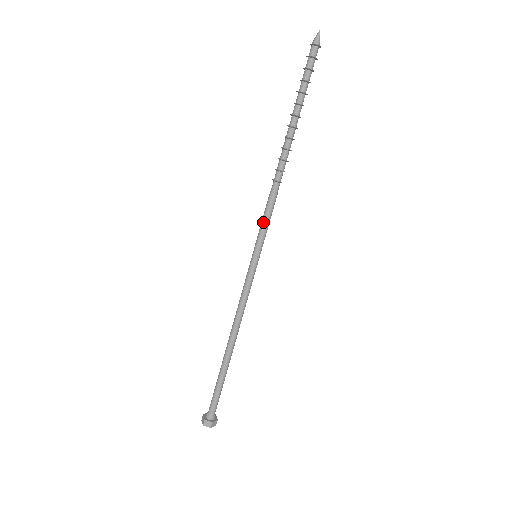
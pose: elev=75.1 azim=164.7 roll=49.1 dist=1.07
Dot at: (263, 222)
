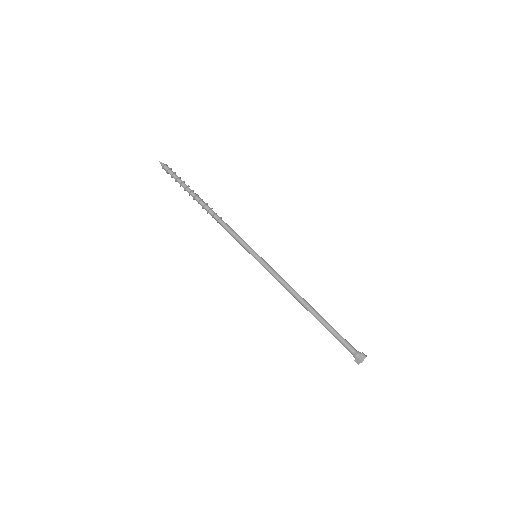
Dot at: (238, 239)
